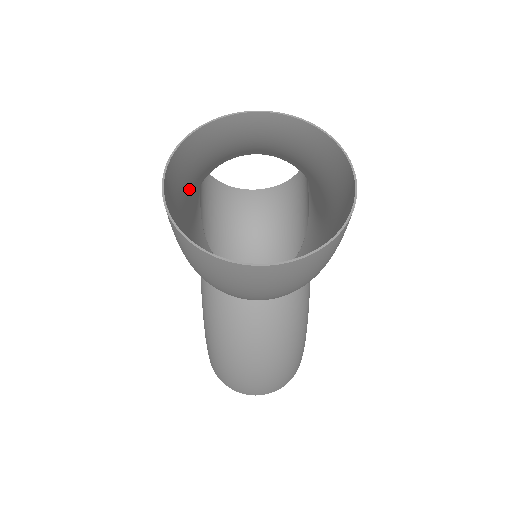
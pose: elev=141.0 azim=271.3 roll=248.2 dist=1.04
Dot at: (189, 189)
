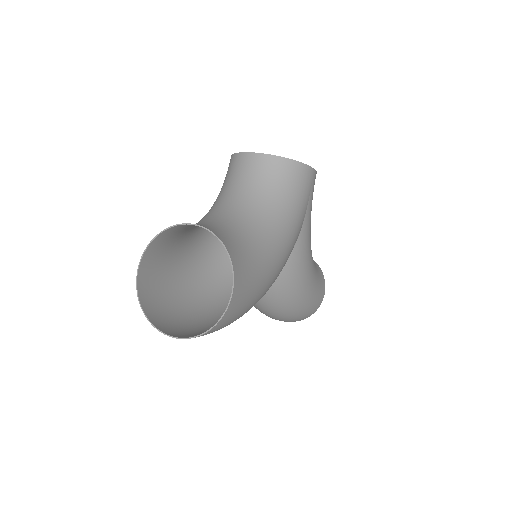
Dot at: (180, 241)
